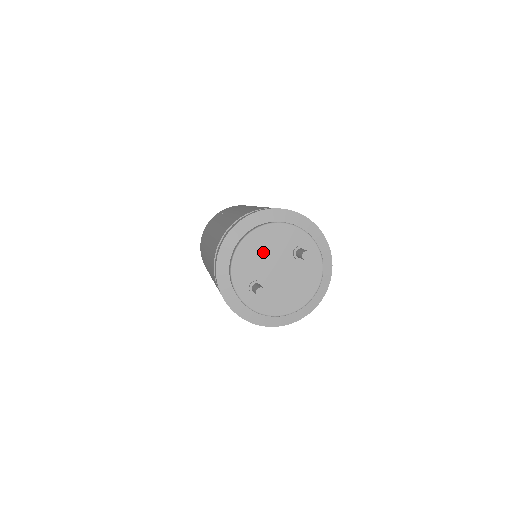
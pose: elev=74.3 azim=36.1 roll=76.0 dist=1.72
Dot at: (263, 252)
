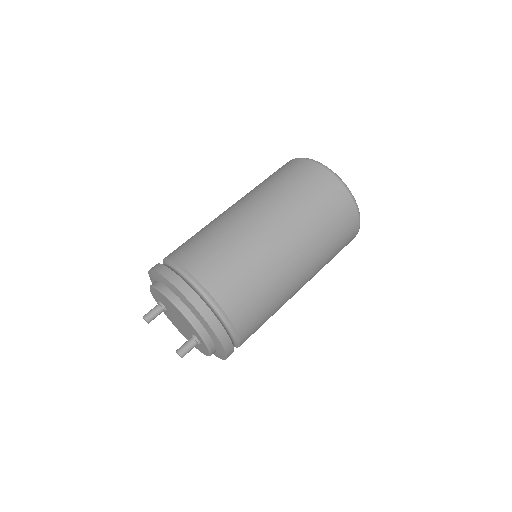
Dot at: (173, 310)
